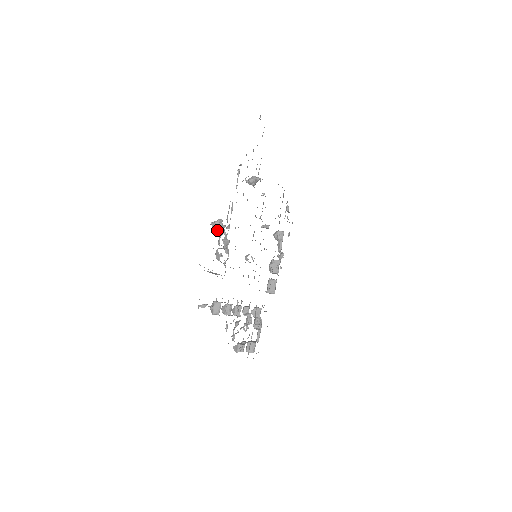
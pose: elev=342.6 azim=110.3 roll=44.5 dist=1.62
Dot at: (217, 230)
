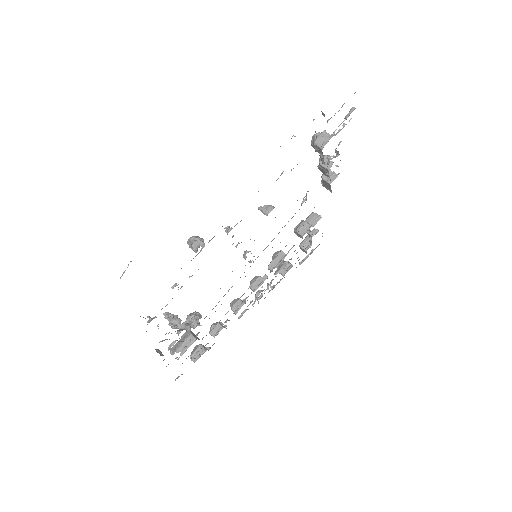
Dot at: (172, 323)
